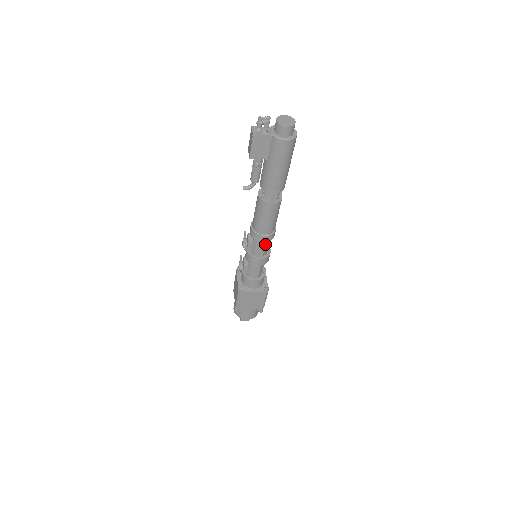
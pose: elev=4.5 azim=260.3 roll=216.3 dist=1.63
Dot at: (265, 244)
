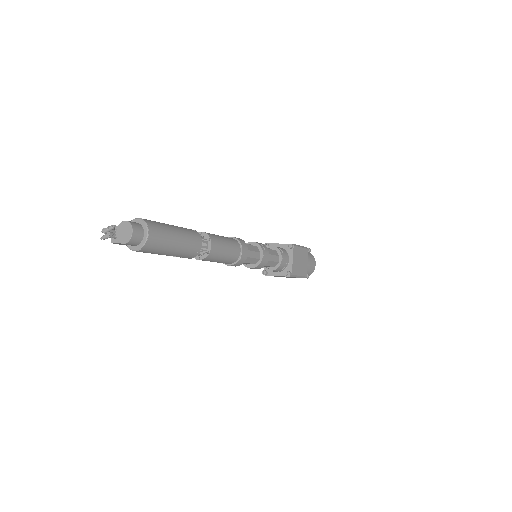
Dot at: occluded
